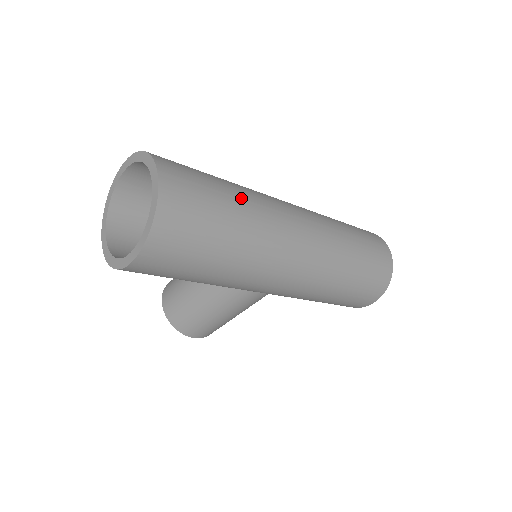
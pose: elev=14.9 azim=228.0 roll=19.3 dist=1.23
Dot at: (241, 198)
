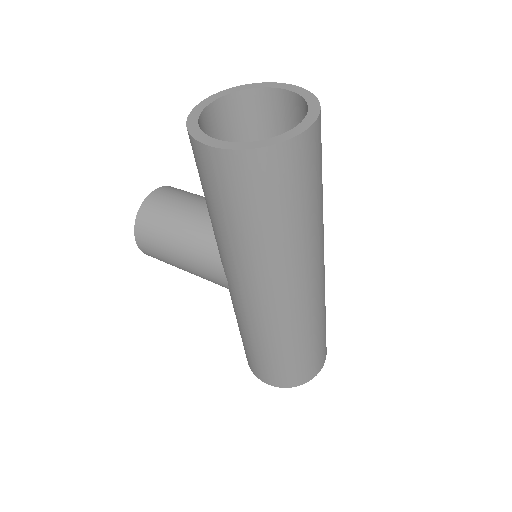
Dot at: (318, 214)
